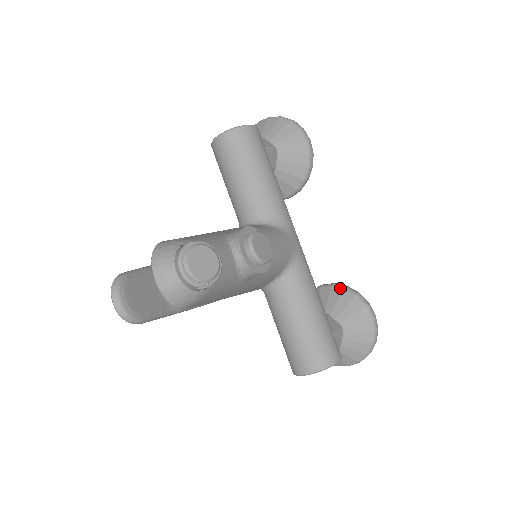
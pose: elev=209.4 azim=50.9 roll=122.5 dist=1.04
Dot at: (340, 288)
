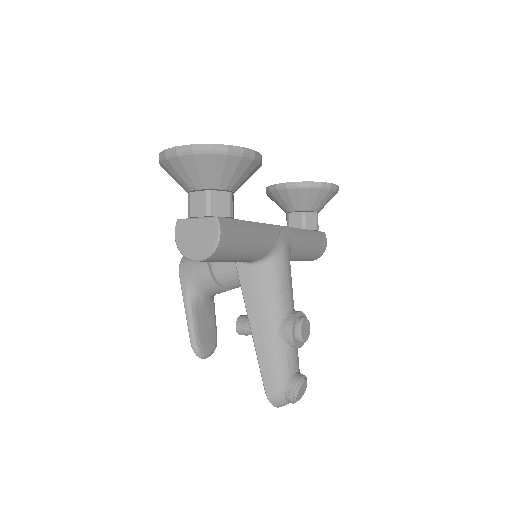
Dot at: (306, 189)
